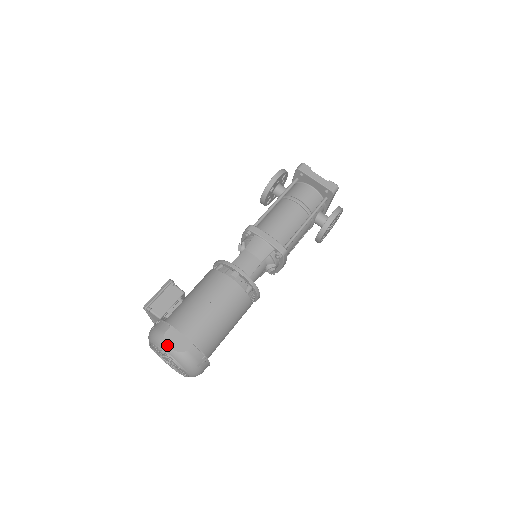
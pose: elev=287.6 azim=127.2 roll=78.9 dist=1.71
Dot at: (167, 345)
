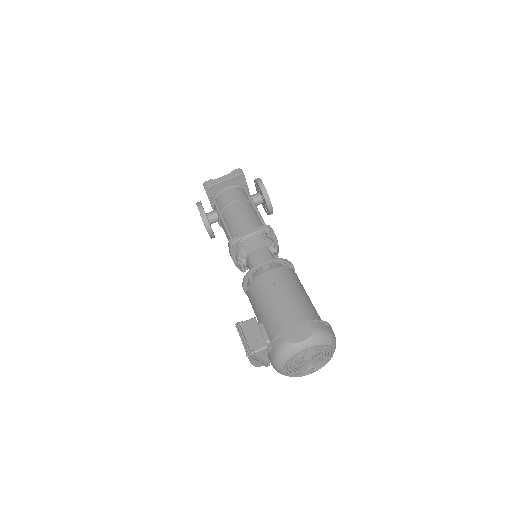
Dot at: (298, 343)
